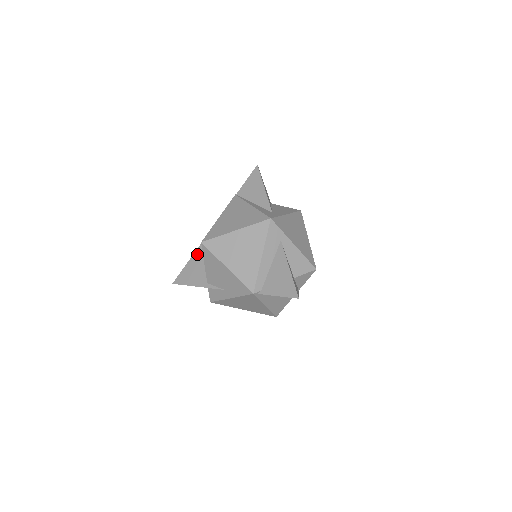
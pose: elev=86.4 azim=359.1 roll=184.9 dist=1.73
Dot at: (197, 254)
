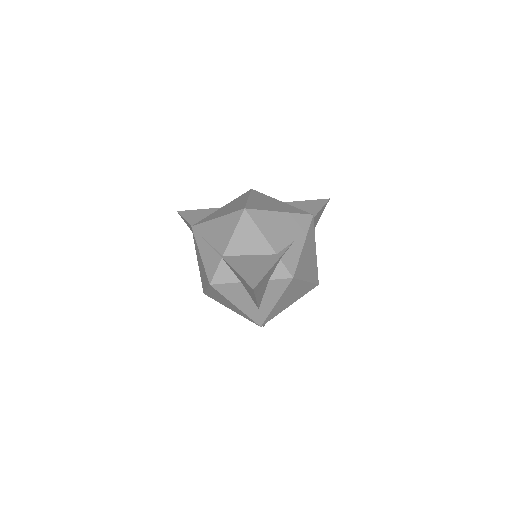
Dot at: (232, 261)
